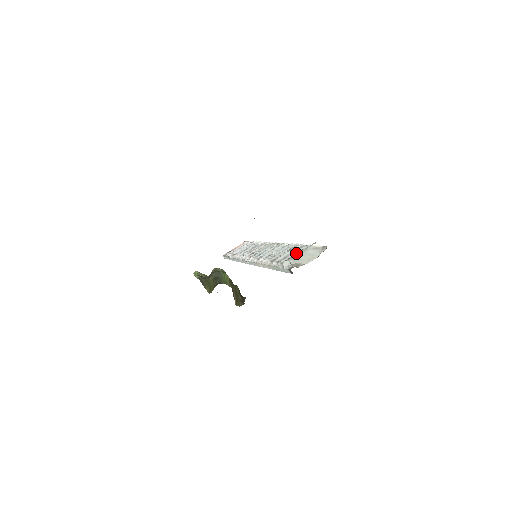
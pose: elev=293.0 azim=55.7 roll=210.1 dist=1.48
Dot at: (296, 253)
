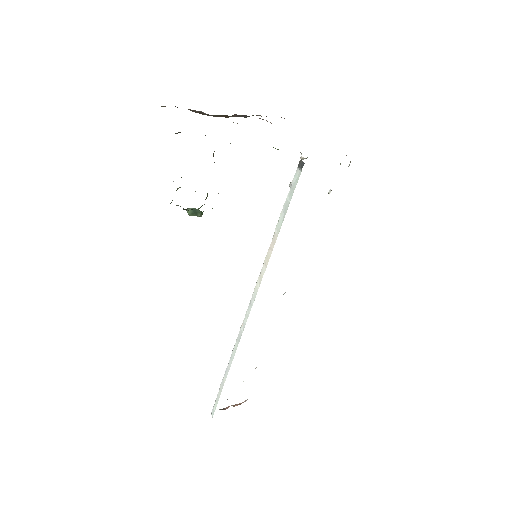
Dot at: occluded
